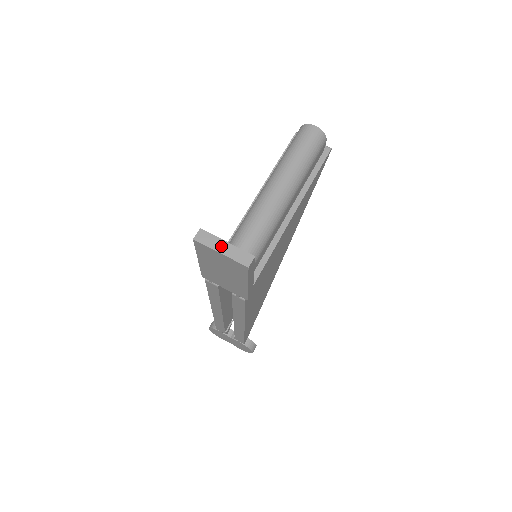
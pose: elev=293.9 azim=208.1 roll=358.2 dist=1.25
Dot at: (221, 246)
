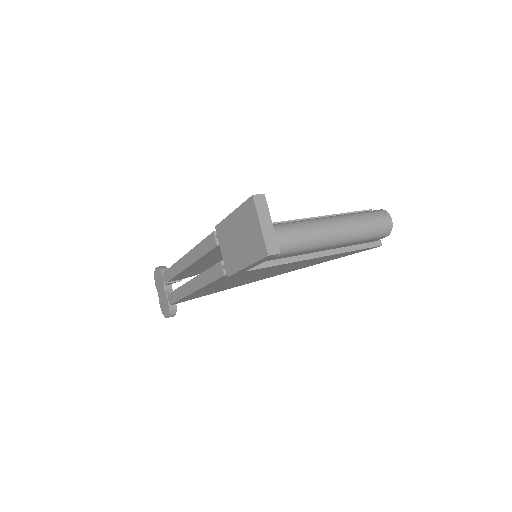
Dot at: (266, 221)
